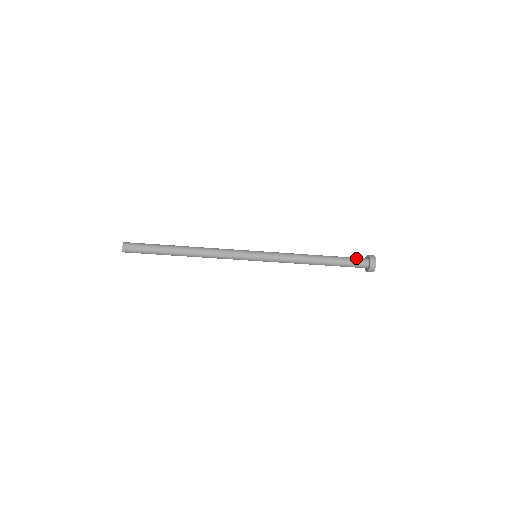
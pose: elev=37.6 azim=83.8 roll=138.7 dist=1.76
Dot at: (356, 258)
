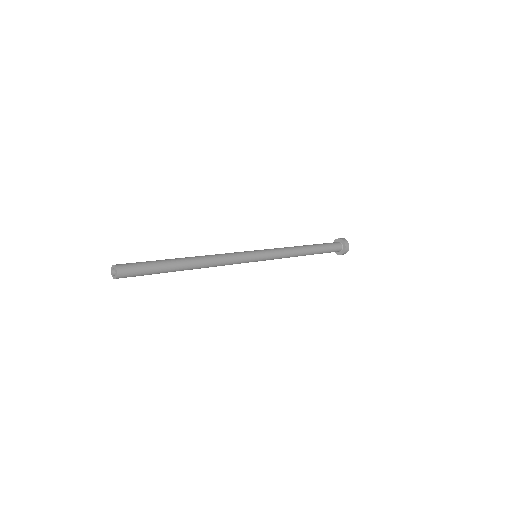
Dot at: (332, 243)
